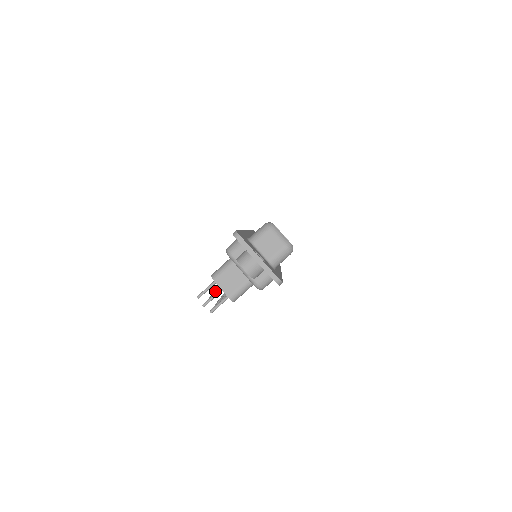
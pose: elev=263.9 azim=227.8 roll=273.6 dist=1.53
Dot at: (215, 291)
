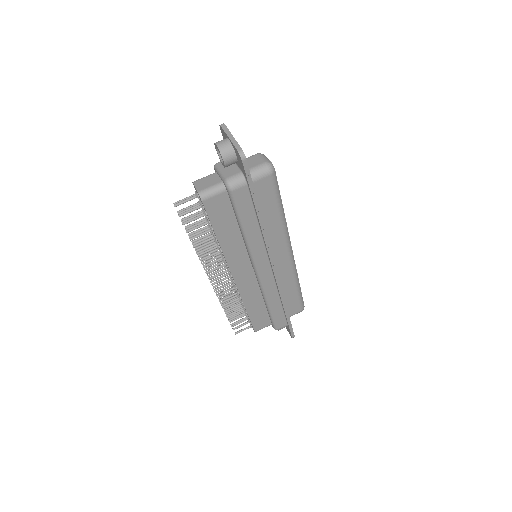
Dot at: occluded
